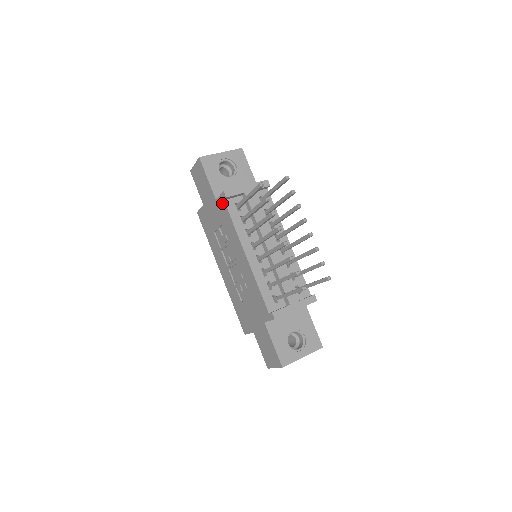
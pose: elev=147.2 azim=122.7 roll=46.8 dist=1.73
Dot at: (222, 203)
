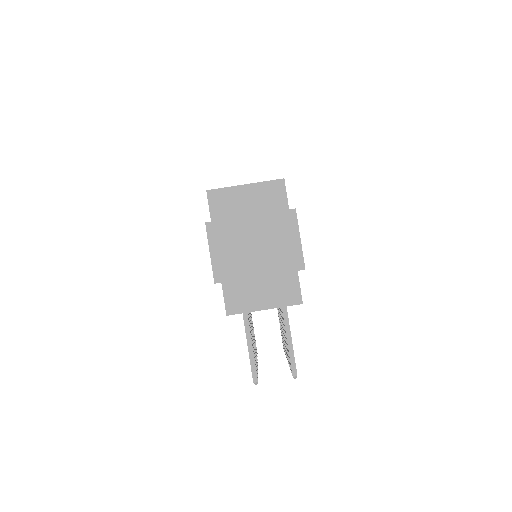
Dot at: occluded
